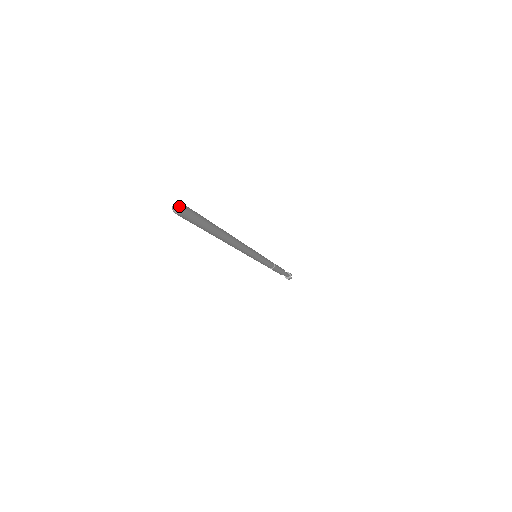
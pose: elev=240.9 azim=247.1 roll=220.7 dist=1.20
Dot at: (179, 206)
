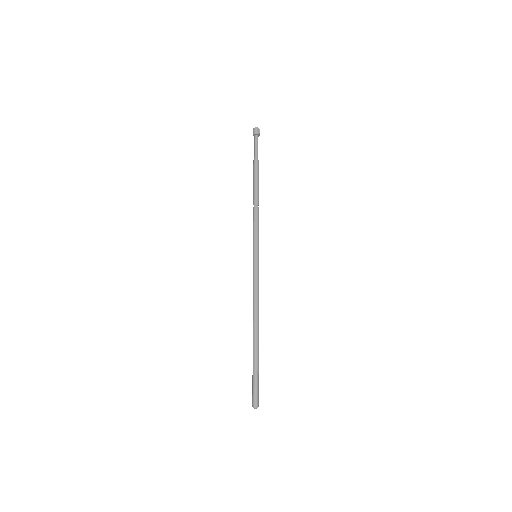
Dot at: occluded
